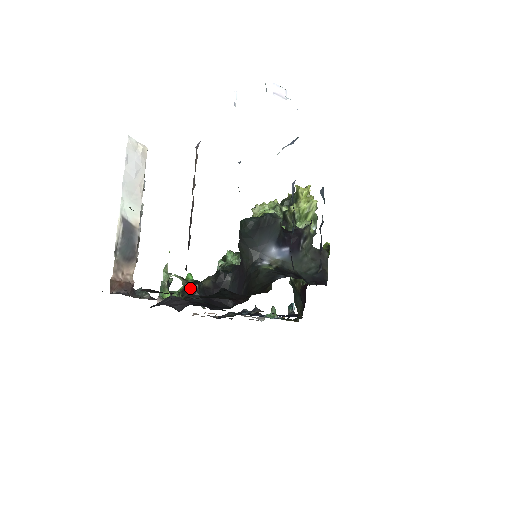
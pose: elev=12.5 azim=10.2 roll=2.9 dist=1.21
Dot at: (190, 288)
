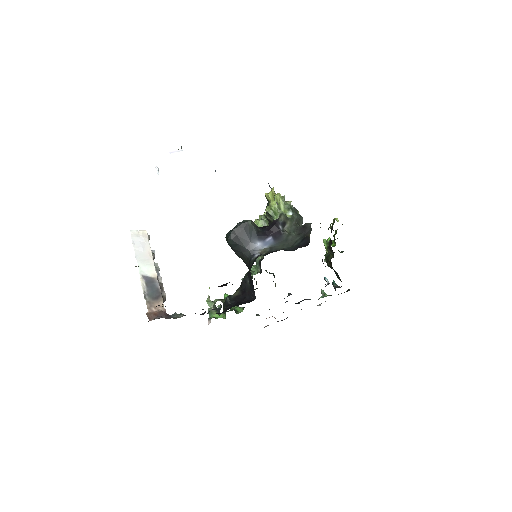
Dot at: (225, 302)
